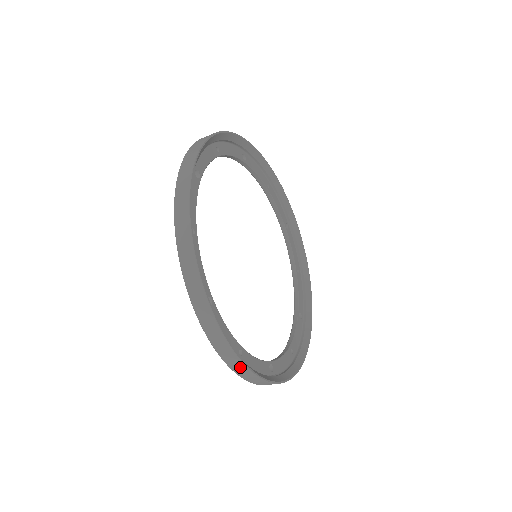
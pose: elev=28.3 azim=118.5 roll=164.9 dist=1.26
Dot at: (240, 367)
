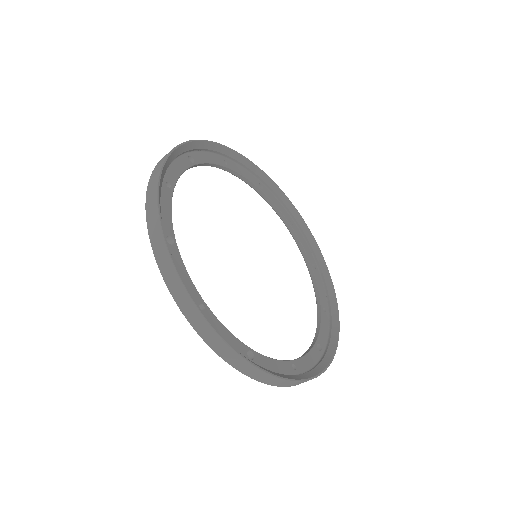
Dot at: (193, 312)
